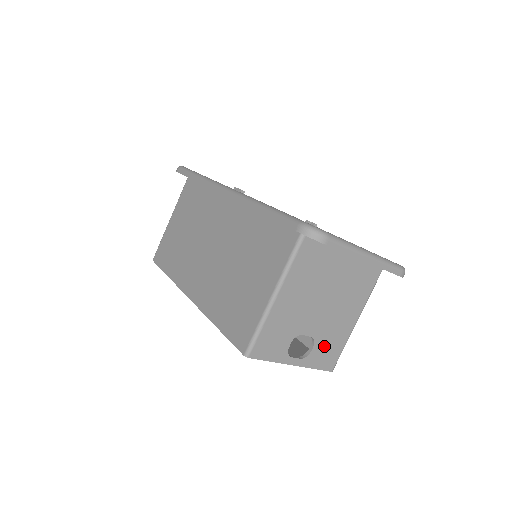
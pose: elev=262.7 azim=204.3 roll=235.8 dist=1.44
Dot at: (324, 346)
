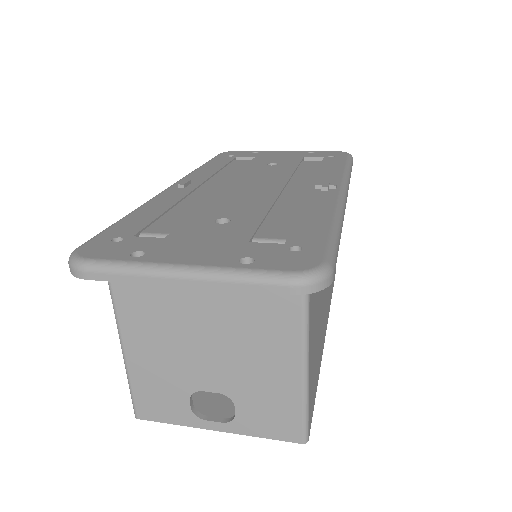
Dot at: (257, 406)
